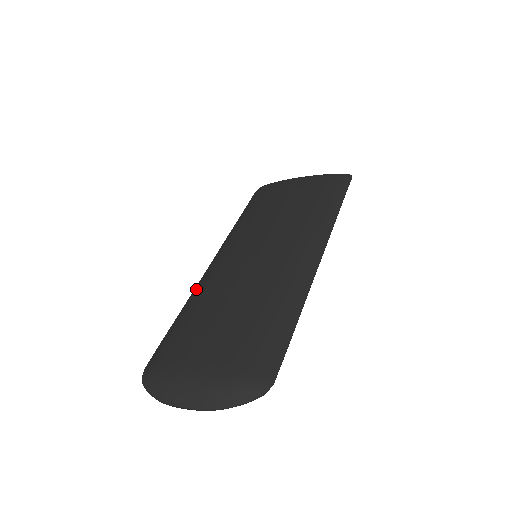
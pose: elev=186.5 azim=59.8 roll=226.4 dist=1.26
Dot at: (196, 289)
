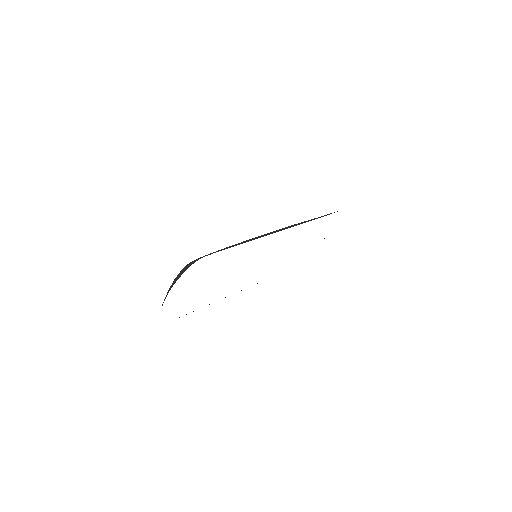
Dot at: occluded
